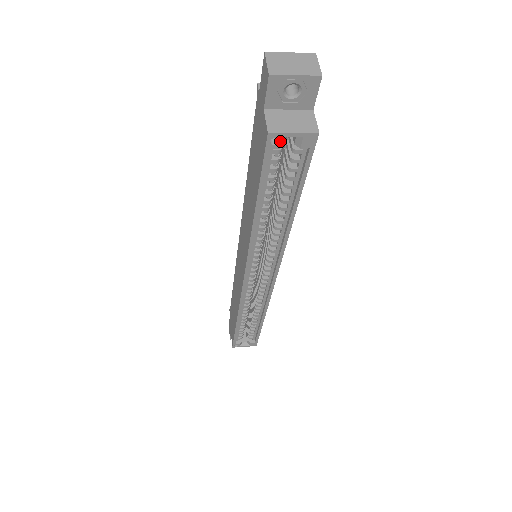
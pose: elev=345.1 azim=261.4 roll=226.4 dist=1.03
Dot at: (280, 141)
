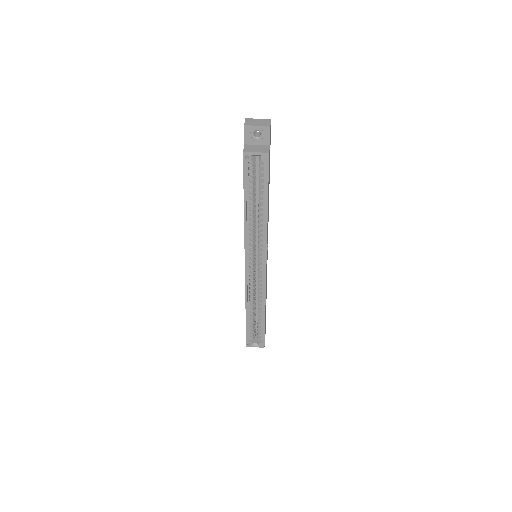
Dot at: (250, 157)
